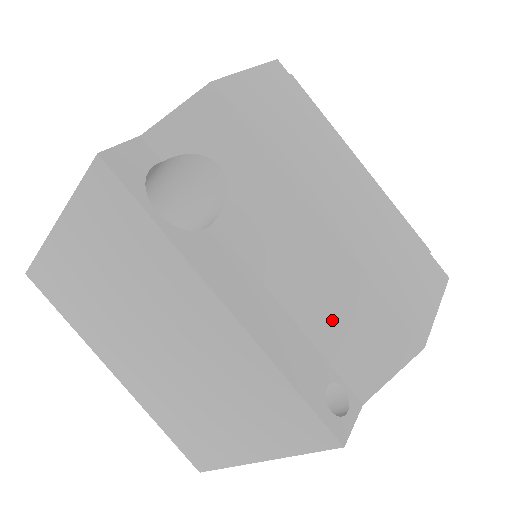
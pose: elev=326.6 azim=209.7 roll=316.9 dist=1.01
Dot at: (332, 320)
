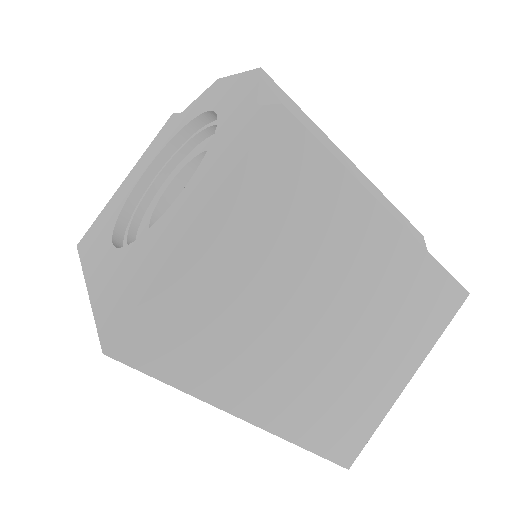
Dot at: occluded
